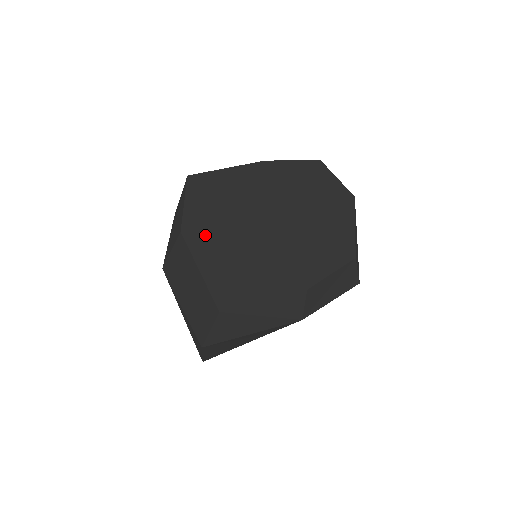
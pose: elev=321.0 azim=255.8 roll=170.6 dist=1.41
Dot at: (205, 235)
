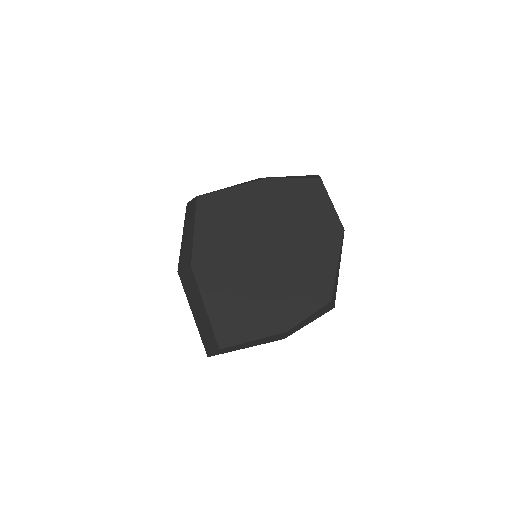
Dot at: (211, 271)
